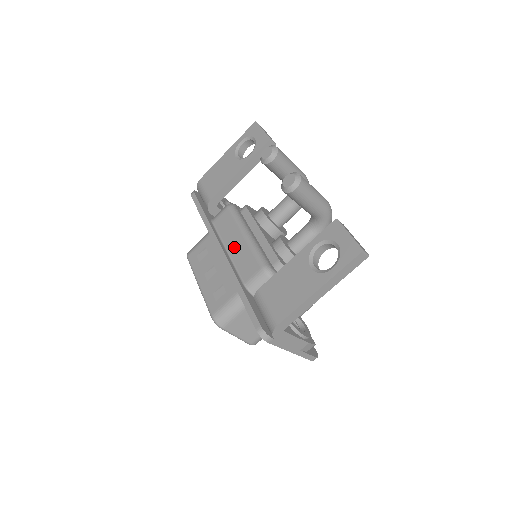
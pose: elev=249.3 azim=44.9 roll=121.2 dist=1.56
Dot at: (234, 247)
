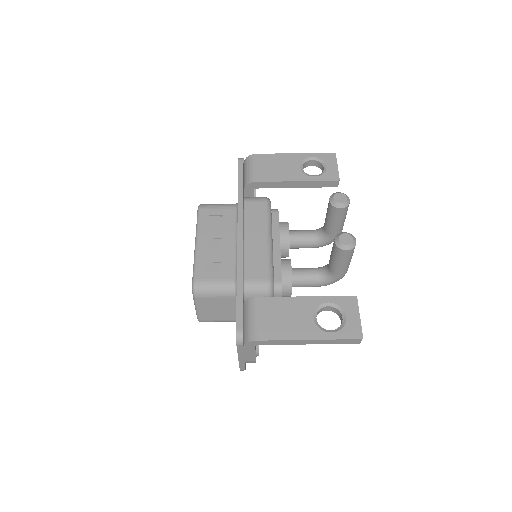
Dot at: (253, 241)
